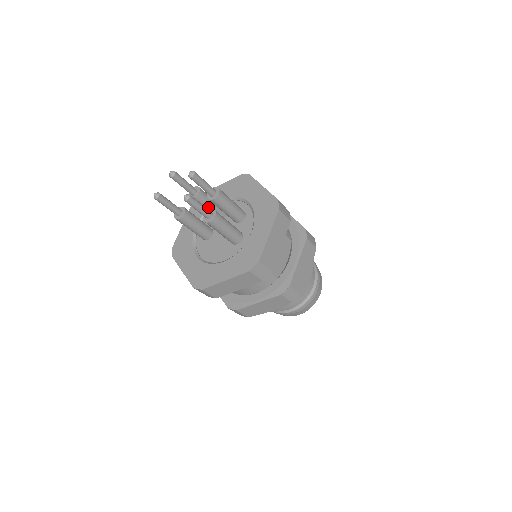
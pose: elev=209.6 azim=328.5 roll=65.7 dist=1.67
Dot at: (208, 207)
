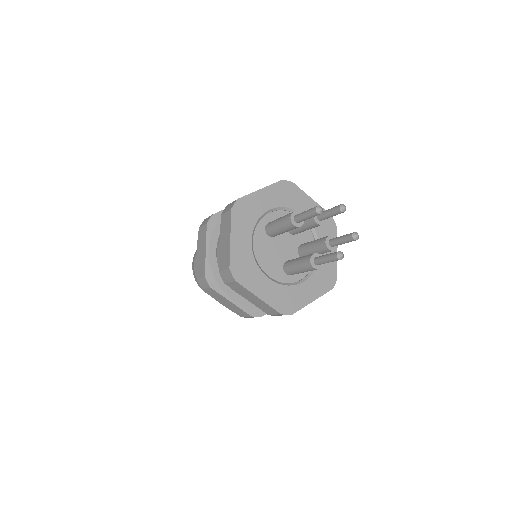
Dot at: (306, 228)
